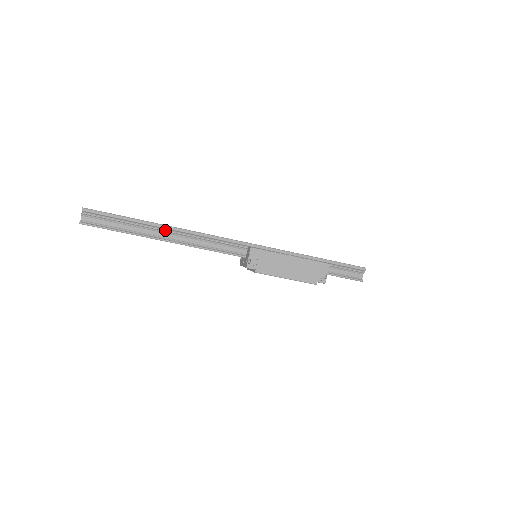
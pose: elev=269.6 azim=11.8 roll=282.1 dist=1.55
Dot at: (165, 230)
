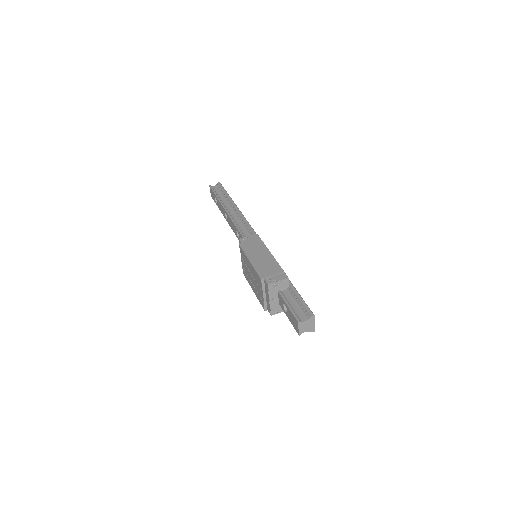
Dot at: (234, 209)
